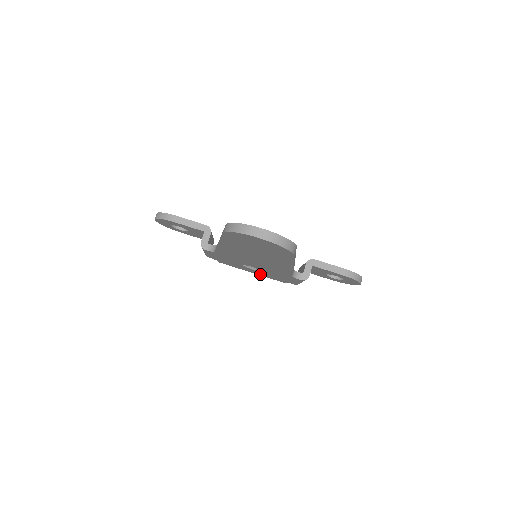
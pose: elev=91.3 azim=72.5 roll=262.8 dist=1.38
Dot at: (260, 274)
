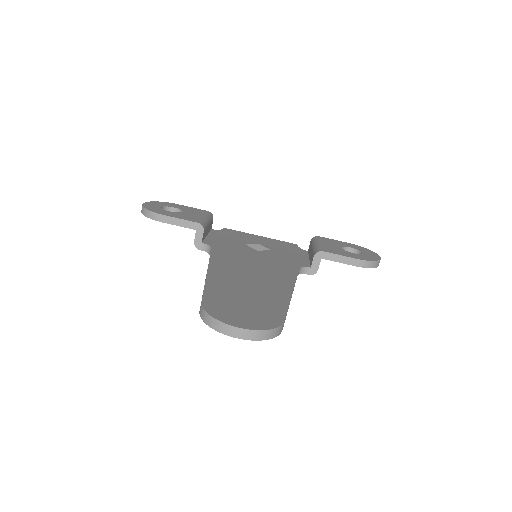
Dot at: occluded
